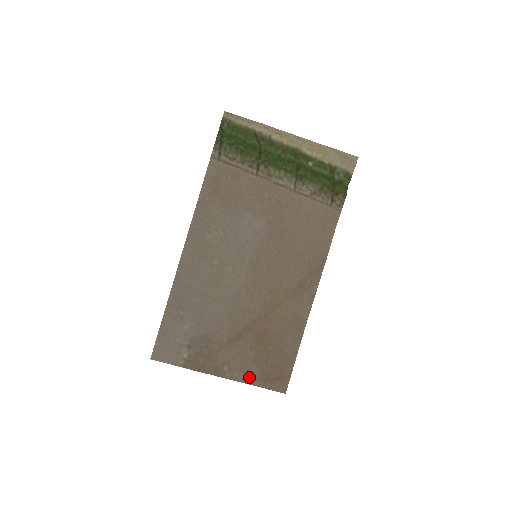
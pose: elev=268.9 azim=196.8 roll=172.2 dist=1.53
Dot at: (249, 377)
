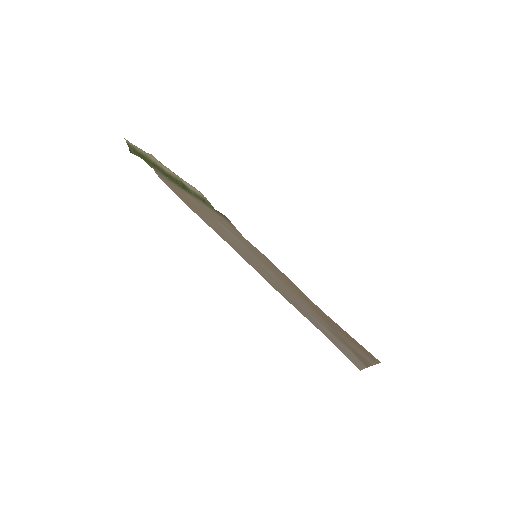
Dot at: (369, 358)
